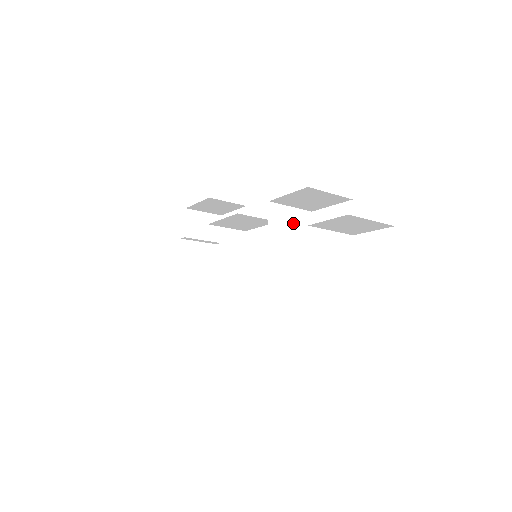
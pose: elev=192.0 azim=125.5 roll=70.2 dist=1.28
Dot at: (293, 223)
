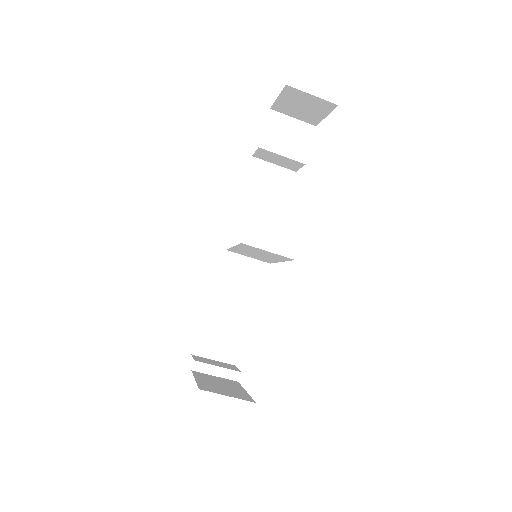
Dot at: occluded
